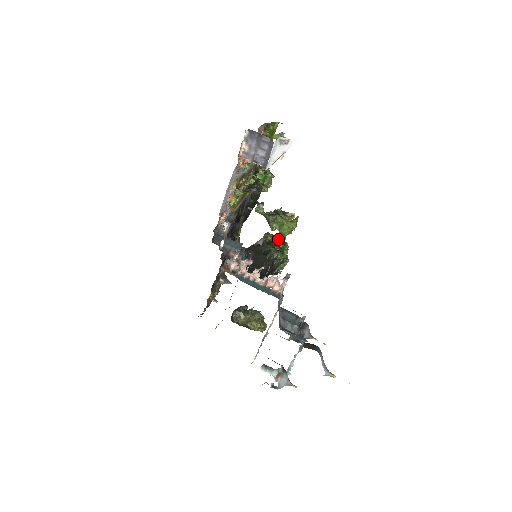
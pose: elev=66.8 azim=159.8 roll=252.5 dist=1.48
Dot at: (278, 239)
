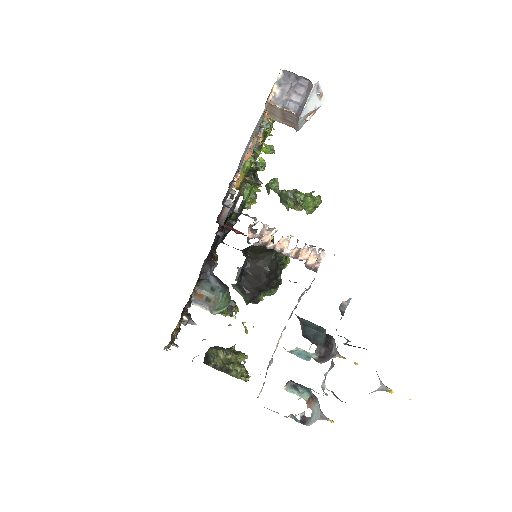
Dot at: occluded
